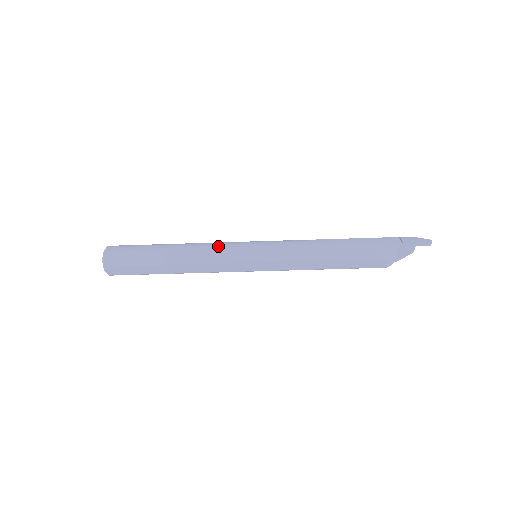
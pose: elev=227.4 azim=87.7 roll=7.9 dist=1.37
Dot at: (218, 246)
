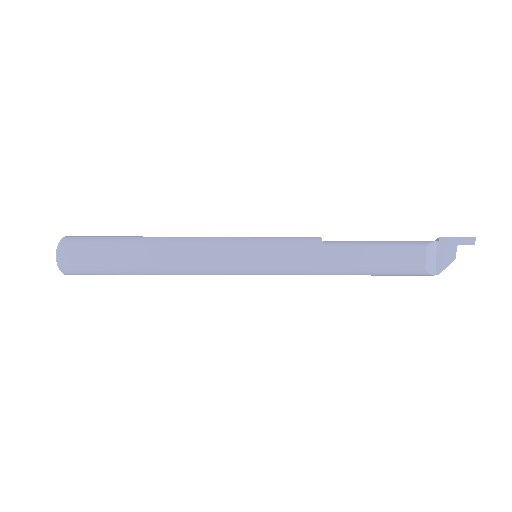
Dot at: occluded
